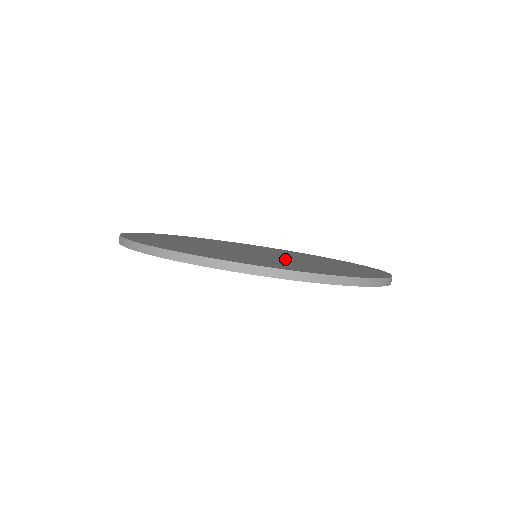
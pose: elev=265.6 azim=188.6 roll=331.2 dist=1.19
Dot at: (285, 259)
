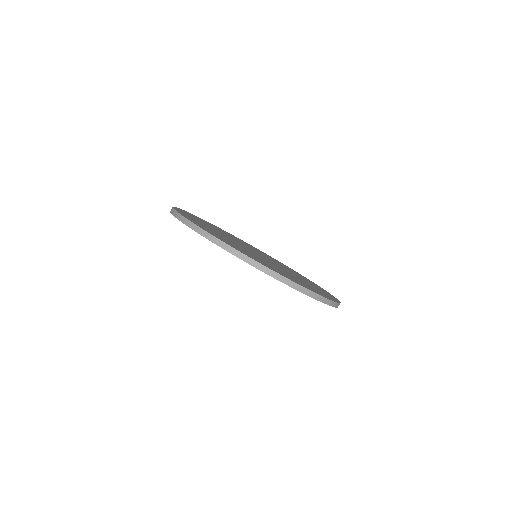
Dot at: occluded
